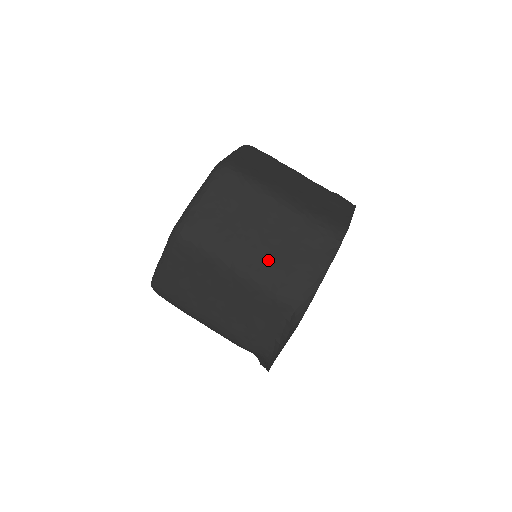
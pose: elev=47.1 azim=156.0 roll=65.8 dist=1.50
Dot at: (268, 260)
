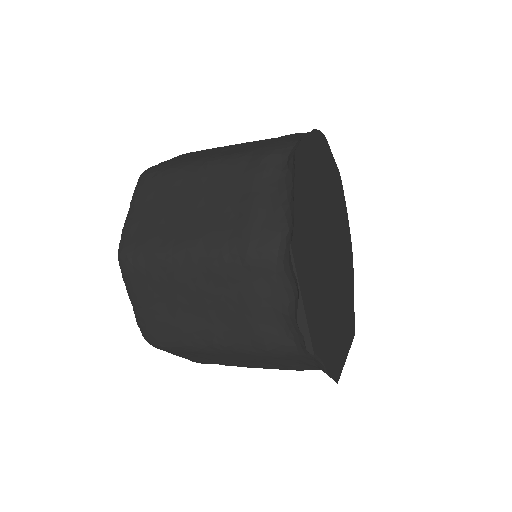
Dot at: (243, 149)
